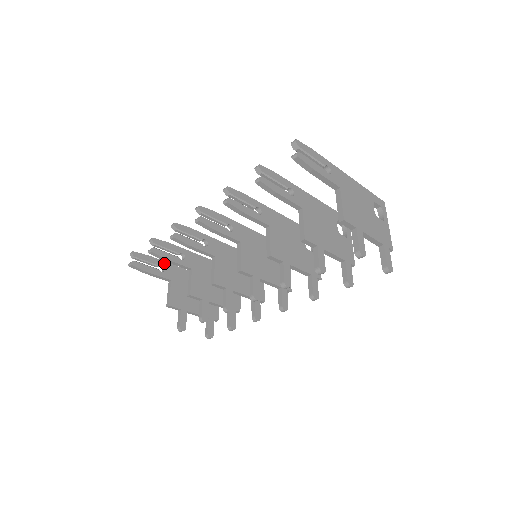
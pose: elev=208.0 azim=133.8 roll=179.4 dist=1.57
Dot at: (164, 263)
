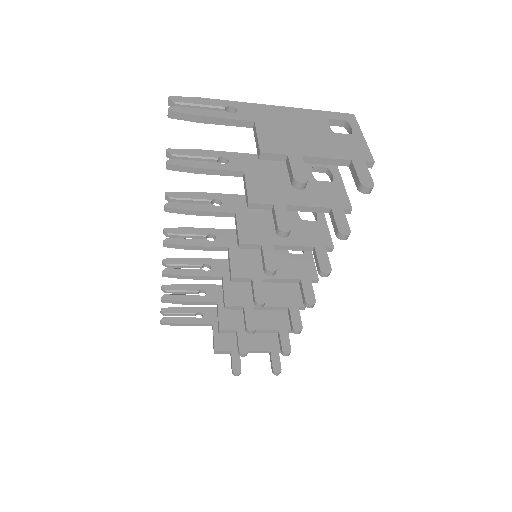
Dot at: (201, 309)
